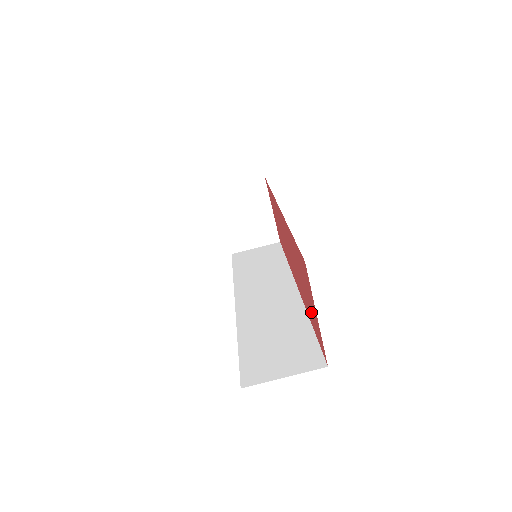
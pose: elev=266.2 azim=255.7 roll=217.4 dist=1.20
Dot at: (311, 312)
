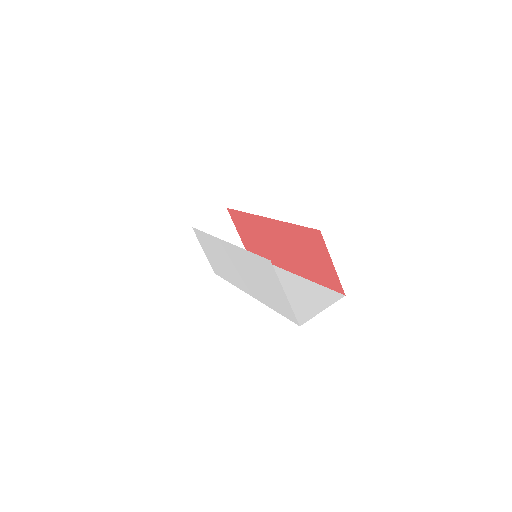
Dot at: (319, 270)
